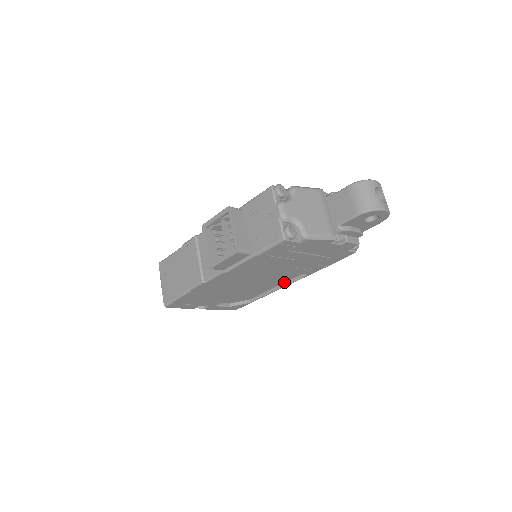
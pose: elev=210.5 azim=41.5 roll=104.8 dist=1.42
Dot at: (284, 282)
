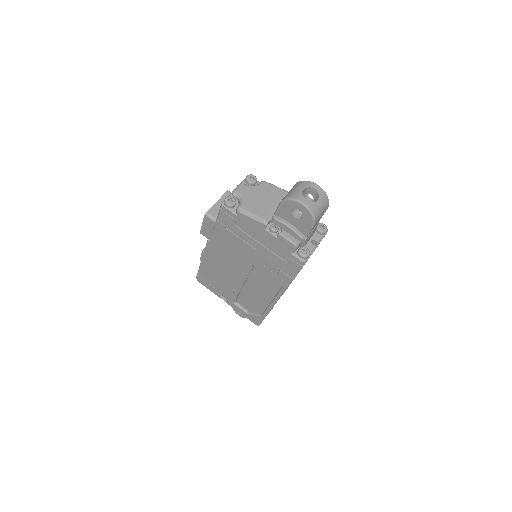
Dot at: (275, 295)
